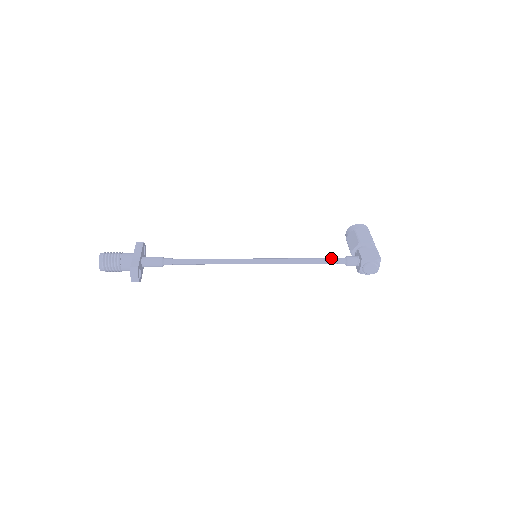
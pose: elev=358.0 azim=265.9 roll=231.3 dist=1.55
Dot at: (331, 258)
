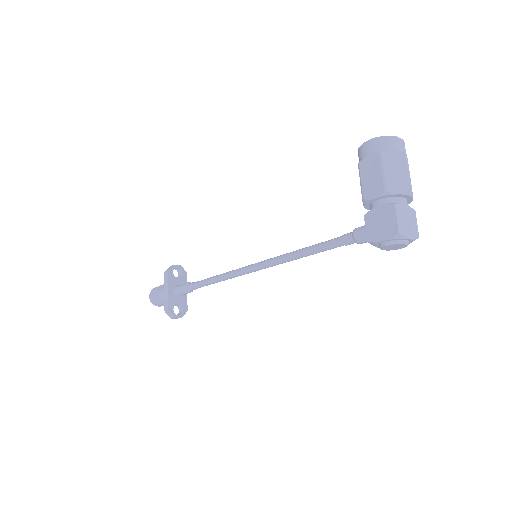
Dot at: (333, 240)
